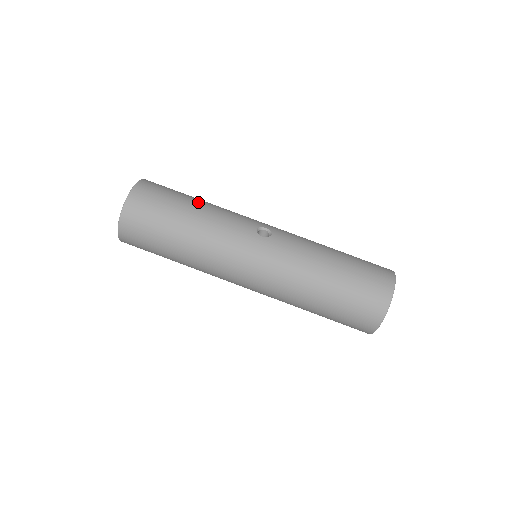
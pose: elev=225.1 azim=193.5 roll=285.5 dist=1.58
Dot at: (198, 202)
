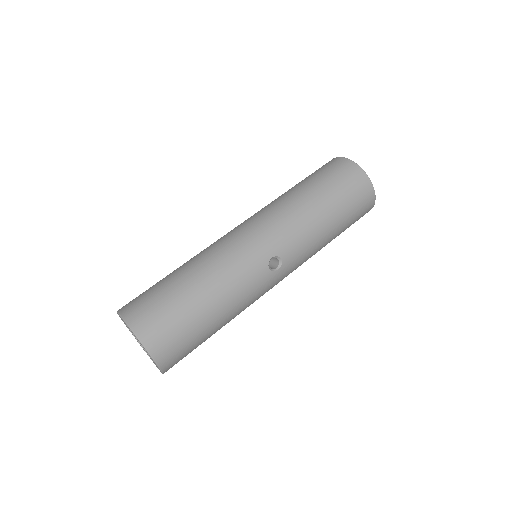
Dot at: (209, 304)
